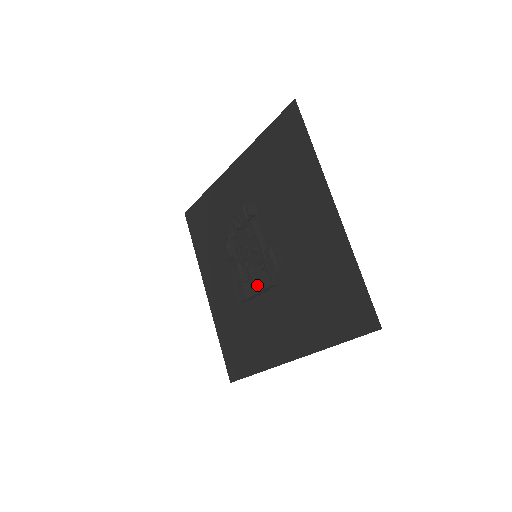
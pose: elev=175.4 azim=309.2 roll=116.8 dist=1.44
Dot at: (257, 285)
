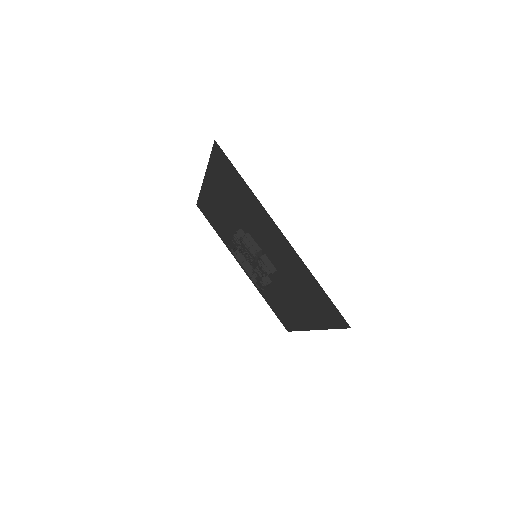
Dot at: occluded
